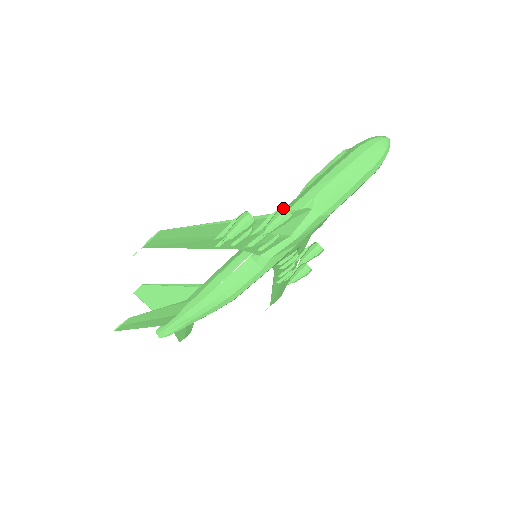
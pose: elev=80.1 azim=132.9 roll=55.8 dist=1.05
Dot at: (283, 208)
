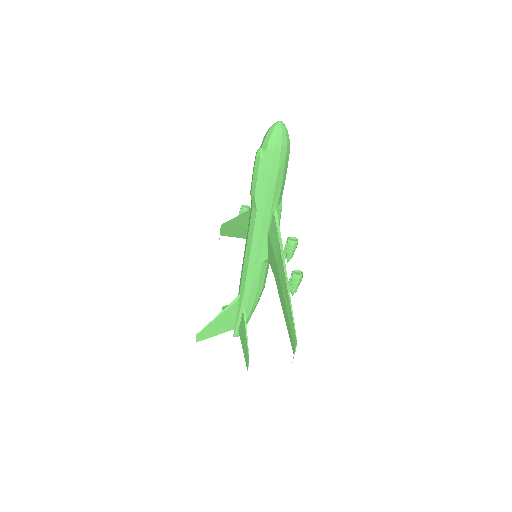
Dot at: (293, 243)
